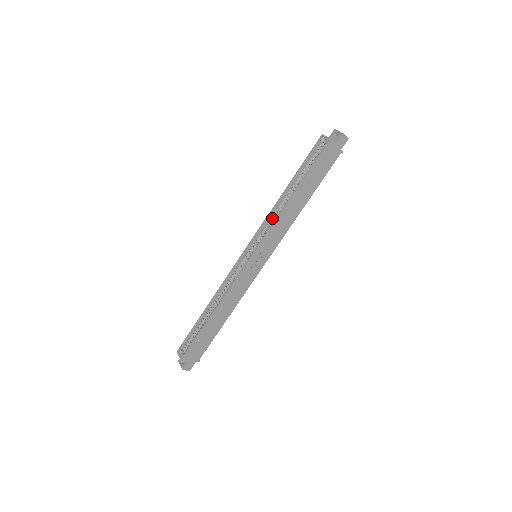
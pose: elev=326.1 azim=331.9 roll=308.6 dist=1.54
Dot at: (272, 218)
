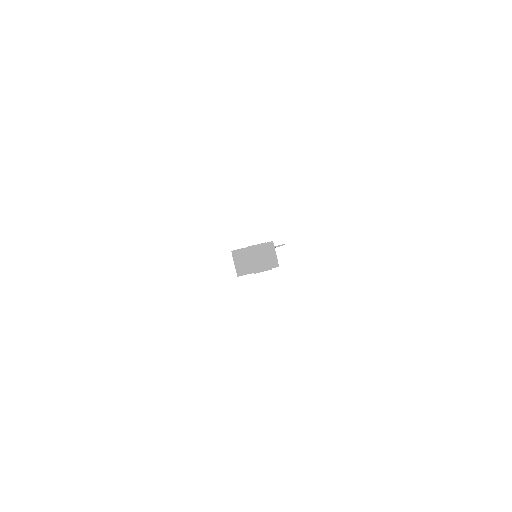
Dot at: occluded
